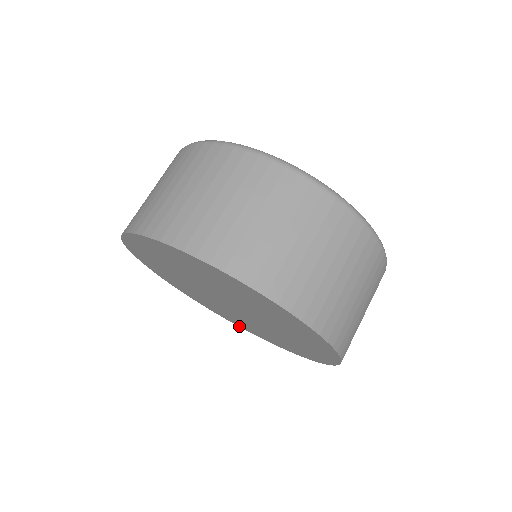
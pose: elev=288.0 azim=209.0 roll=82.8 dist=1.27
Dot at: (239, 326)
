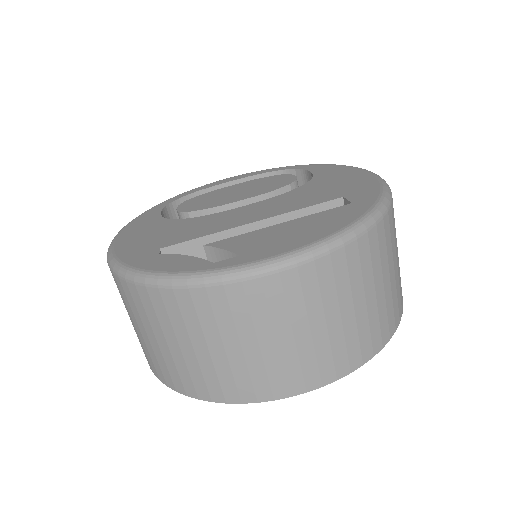
Dot at: occluded
